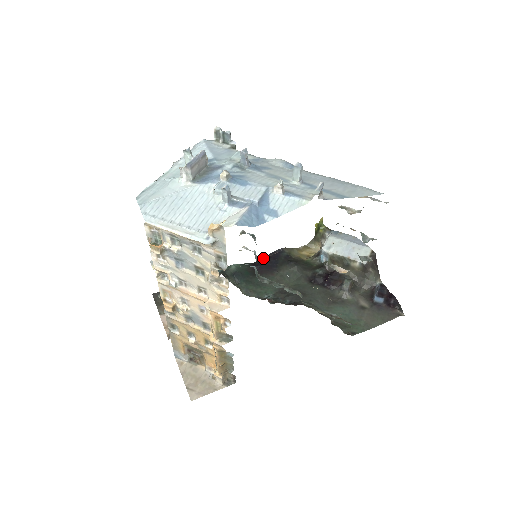
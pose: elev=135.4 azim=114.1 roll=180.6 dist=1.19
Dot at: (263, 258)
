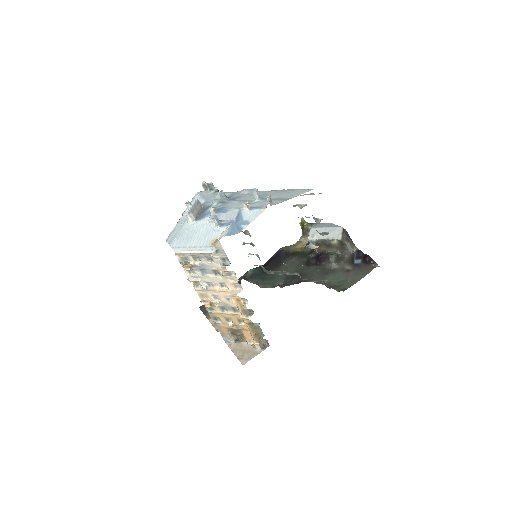
Dot at: (270, 259)
